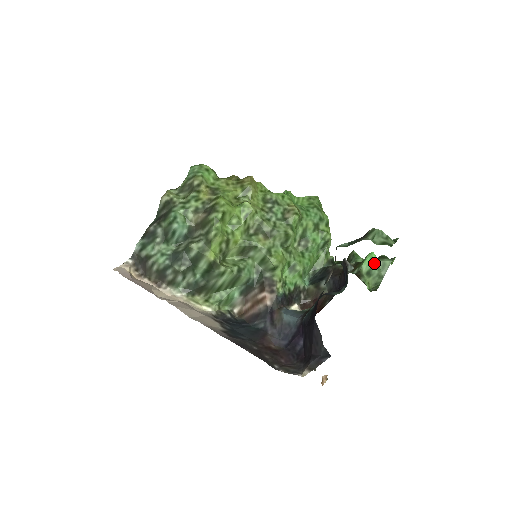
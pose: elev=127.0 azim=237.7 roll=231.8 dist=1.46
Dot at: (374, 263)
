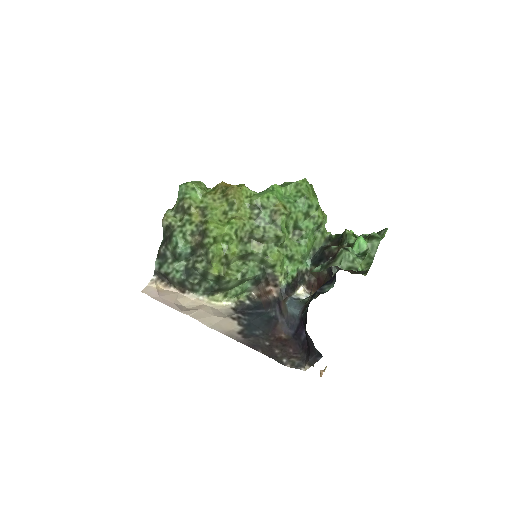
Dot at: (363, 247)
